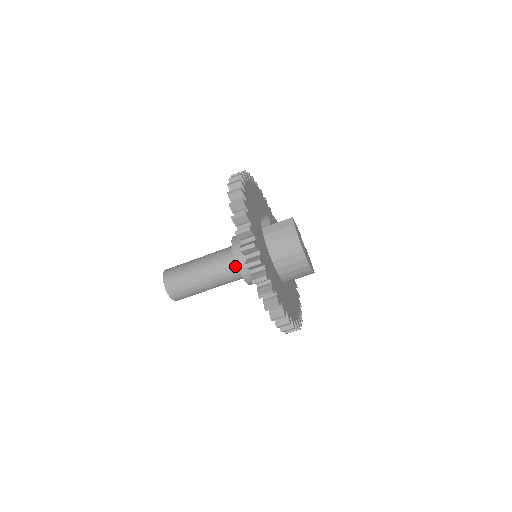
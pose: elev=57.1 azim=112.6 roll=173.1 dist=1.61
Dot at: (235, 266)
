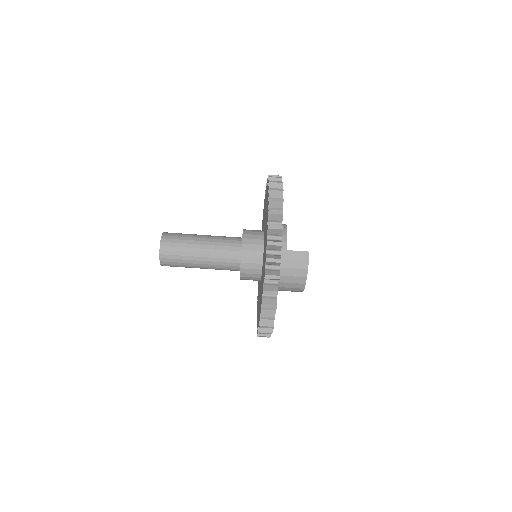
Dot at: (236, 265)
